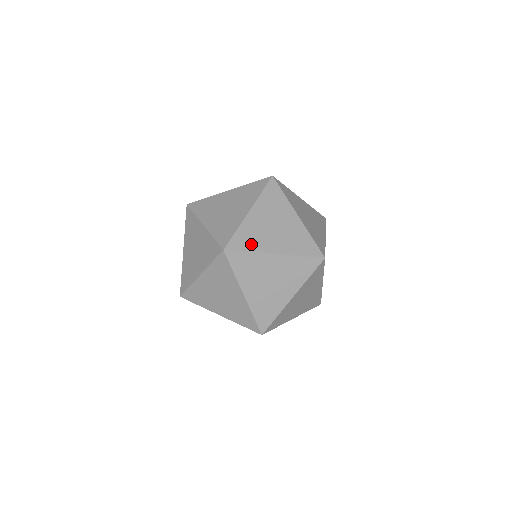
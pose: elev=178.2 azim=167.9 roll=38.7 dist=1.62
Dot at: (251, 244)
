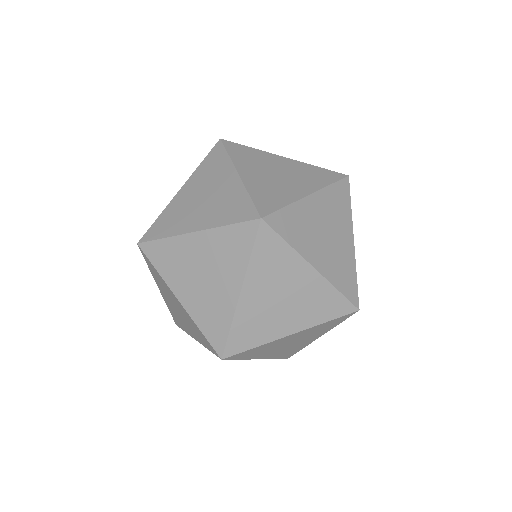
Dot at: (165, 266)
